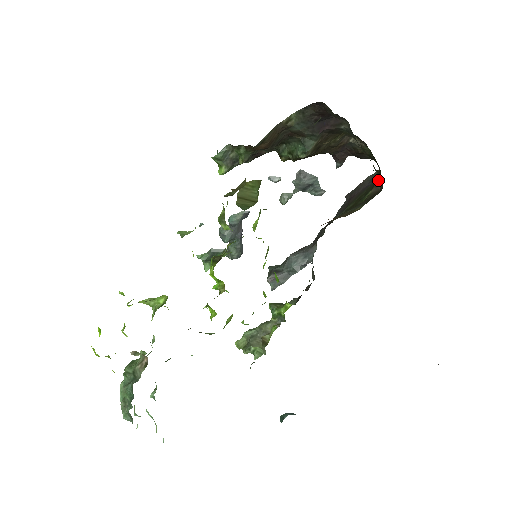
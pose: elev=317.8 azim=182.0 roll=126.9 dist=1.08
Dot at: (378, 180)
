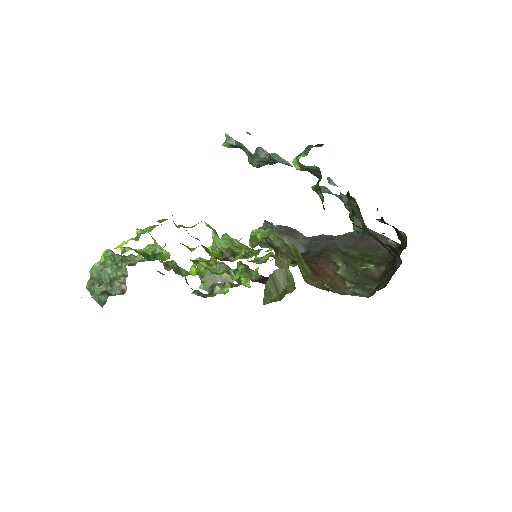
Dot at: (384, 268)
